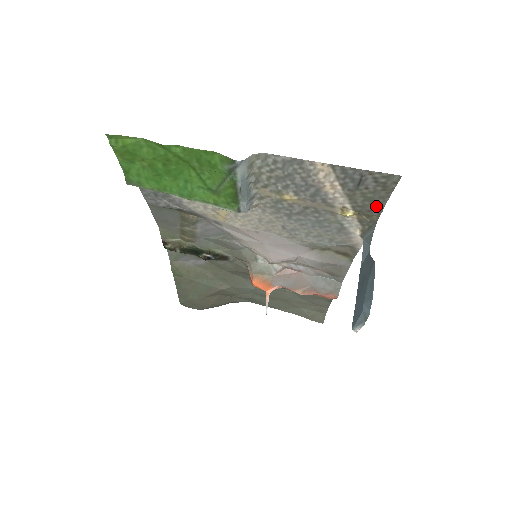
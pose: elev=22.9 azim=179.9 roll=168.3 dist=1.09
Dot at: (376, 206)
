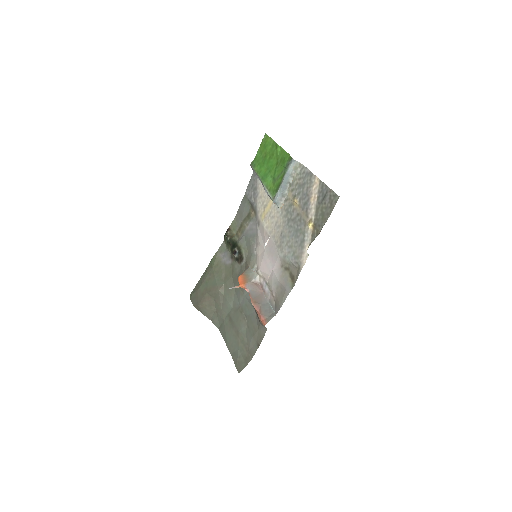
Dot at: (323, 222)
